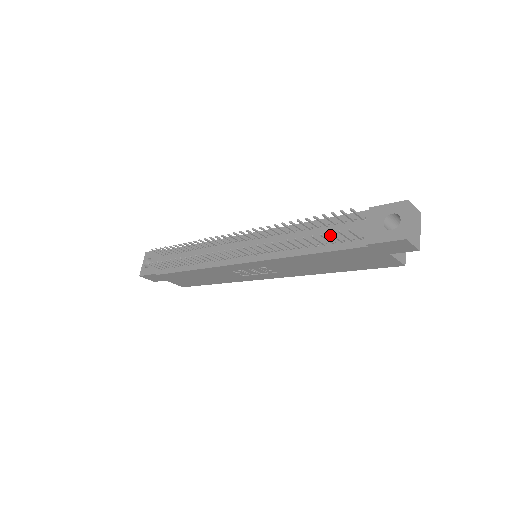
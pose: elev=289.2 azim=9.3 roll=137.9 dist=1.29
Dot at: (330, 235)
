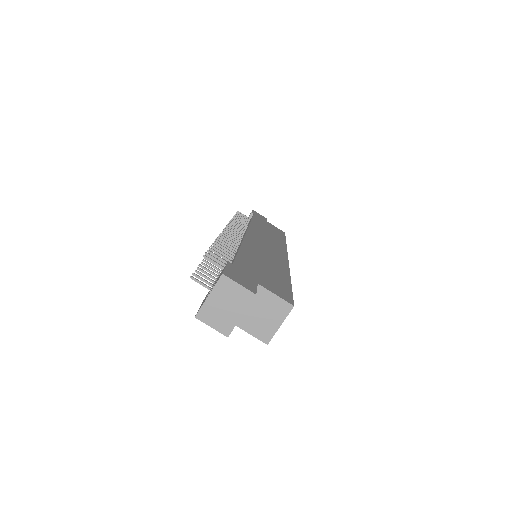
Dot at: occluded
